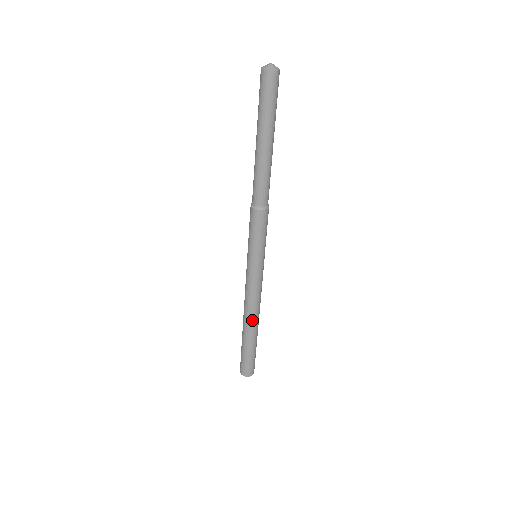
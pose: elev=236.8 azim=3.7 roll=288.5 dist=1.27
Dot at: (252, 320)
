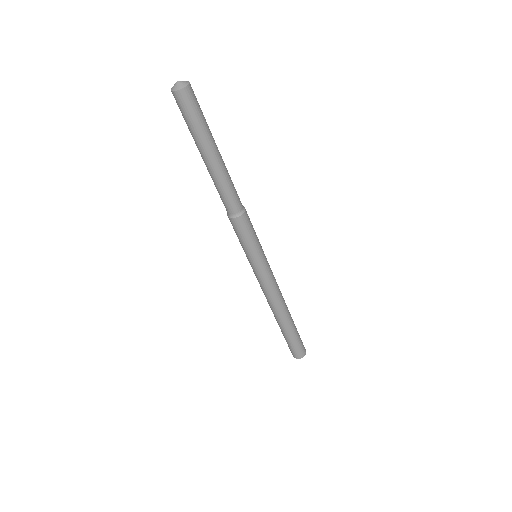
Dot at: (276, 312)
